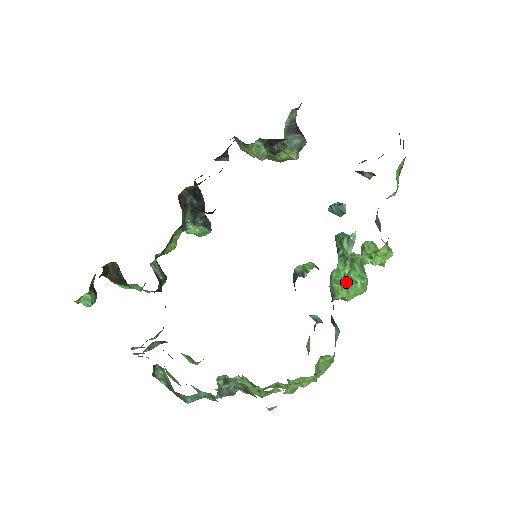
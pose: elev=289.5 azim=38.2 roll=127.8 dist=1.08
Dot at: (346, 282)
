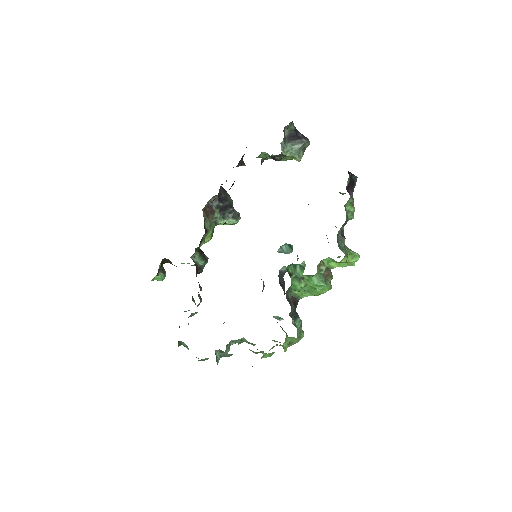
Dot at: (306, 290)
